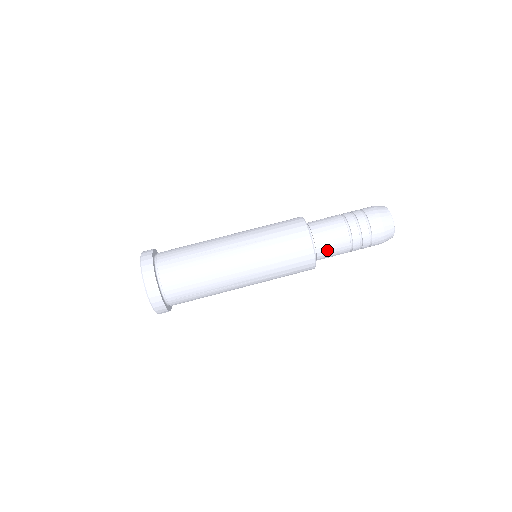
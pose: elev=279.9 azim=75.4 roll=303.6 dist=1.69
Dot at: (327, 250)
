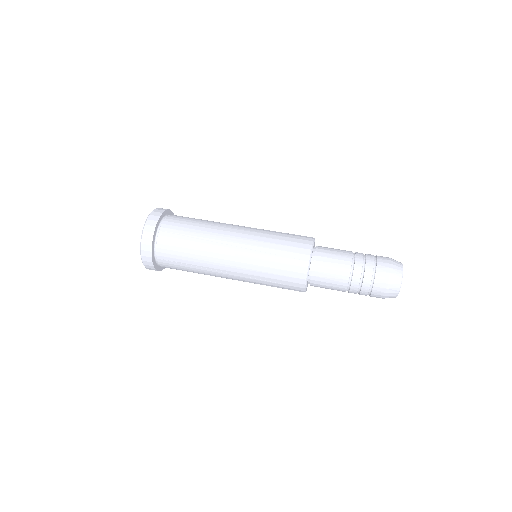
Dot at: (326, 257)
